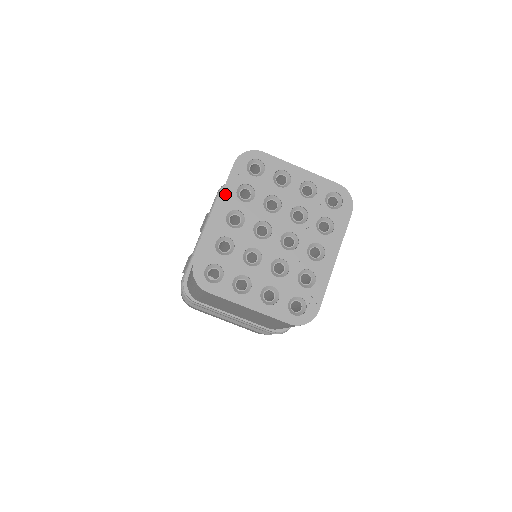
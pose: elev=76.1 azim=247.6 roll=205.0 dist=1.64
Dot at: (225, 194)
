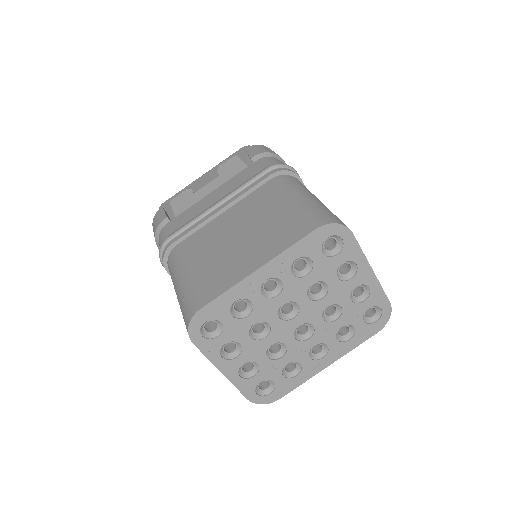
Dot at: (281, 257)
